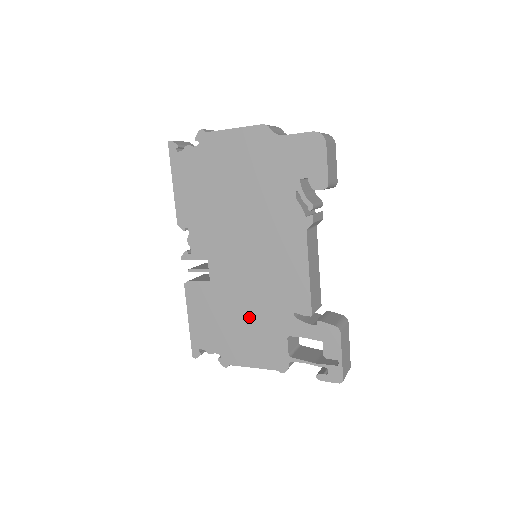
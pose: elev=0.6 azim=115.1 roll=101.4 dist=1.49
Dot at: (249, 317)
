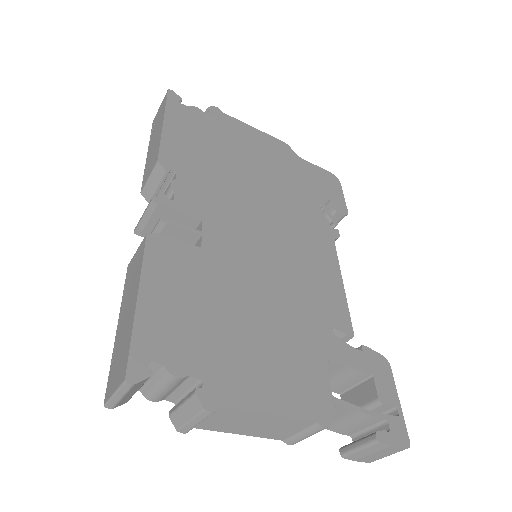
Dot at: (266, 318)
